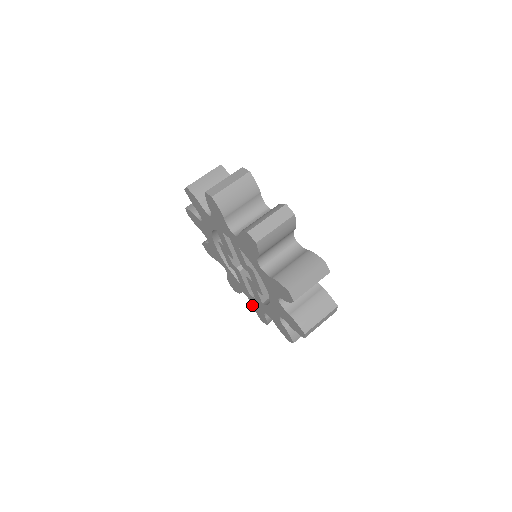
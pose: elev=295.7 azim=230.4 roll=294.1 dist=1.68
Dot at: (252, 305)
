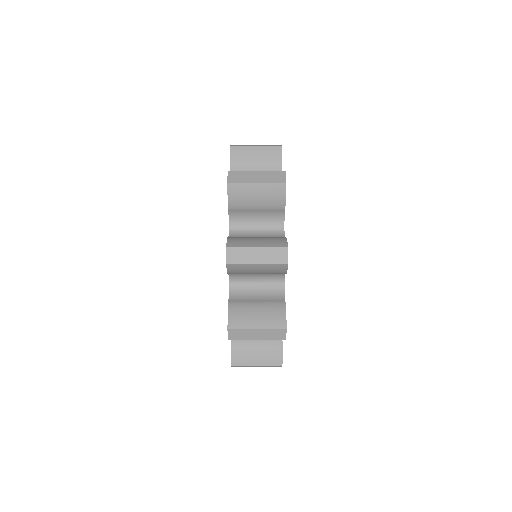
Dot at: occluded
